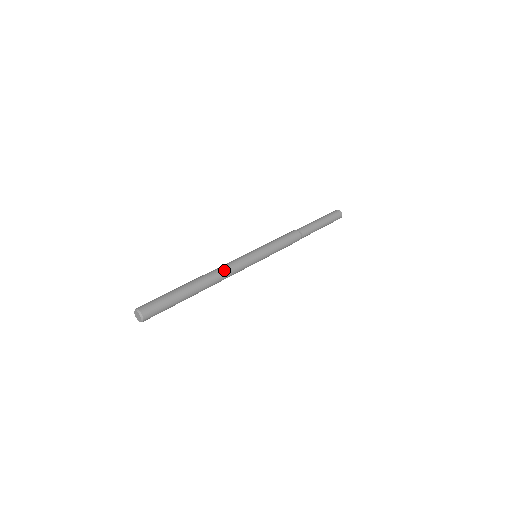
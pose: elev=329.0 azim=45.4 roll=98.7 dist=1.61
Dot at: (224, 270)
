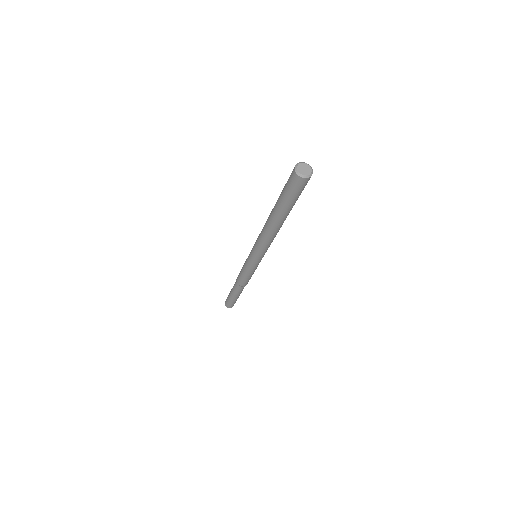
Dot at: occluded
